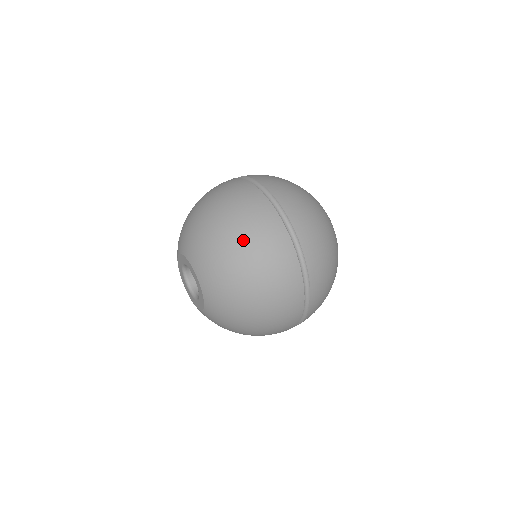
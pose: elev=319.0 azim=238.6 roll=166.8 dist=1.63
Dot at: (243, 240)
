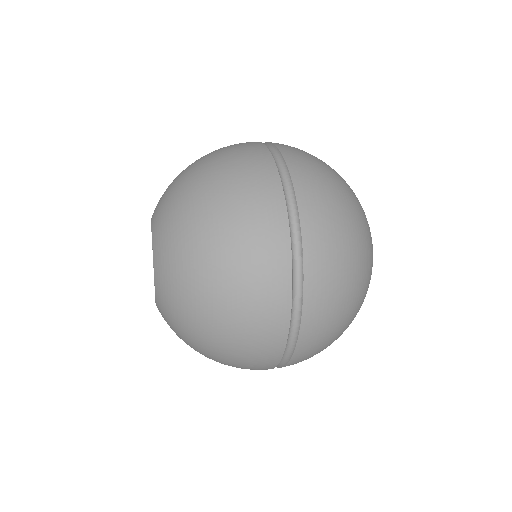
Dot at: occluded
